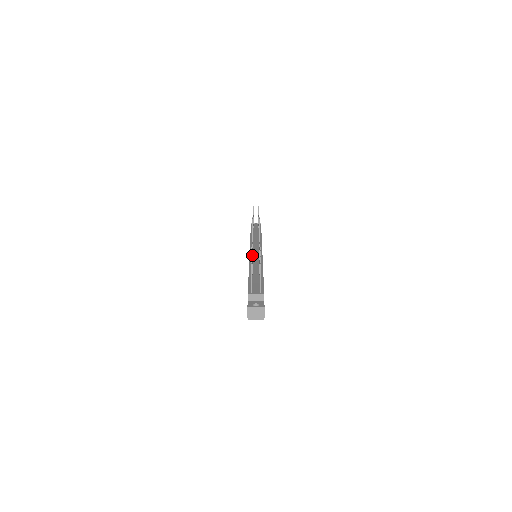
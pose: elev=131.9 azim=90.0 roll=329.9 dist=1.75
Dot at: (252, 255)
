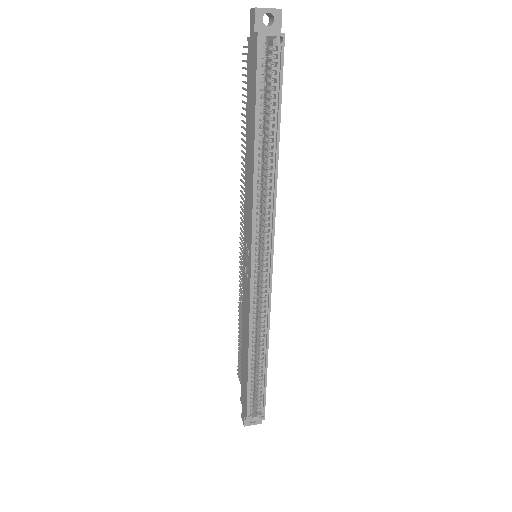
Dot at: (244, 141)
